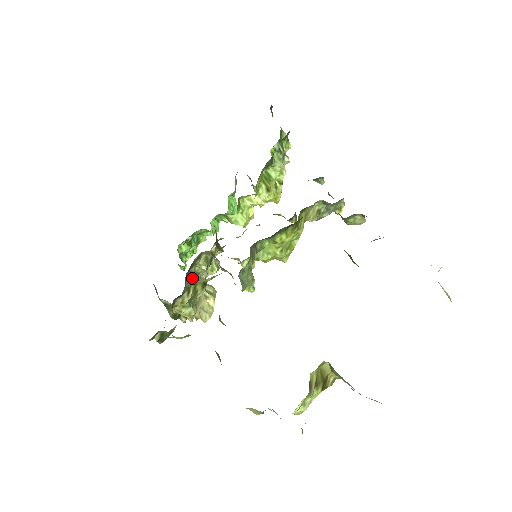
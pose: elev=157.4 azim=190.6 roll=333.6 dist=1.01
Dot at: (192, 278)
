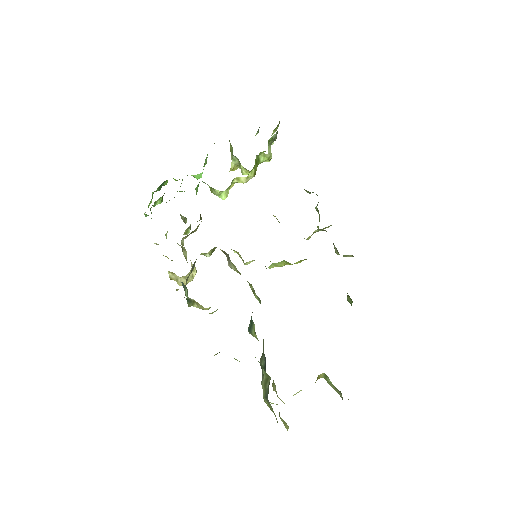
Dot at: (195, 262)
